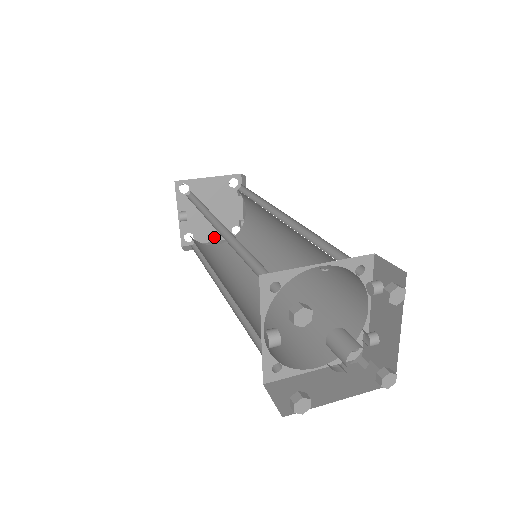
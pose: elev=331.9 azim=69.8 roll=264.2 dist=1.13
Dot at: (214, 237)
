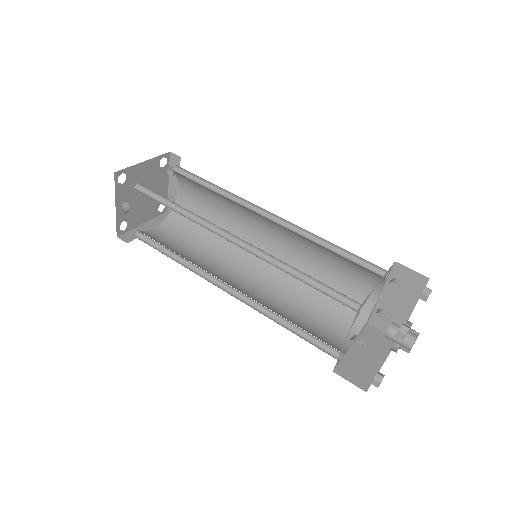
Dot at: (144, 219)
